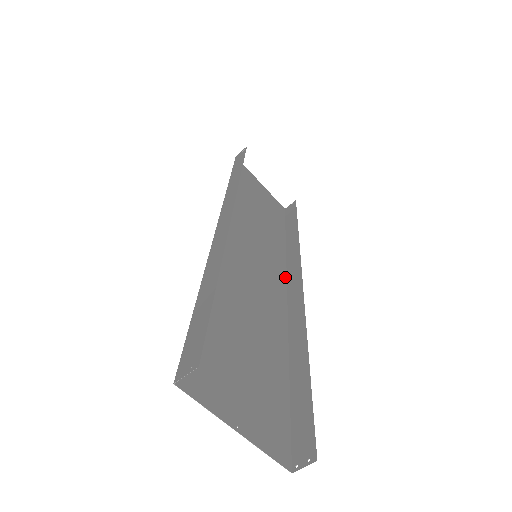
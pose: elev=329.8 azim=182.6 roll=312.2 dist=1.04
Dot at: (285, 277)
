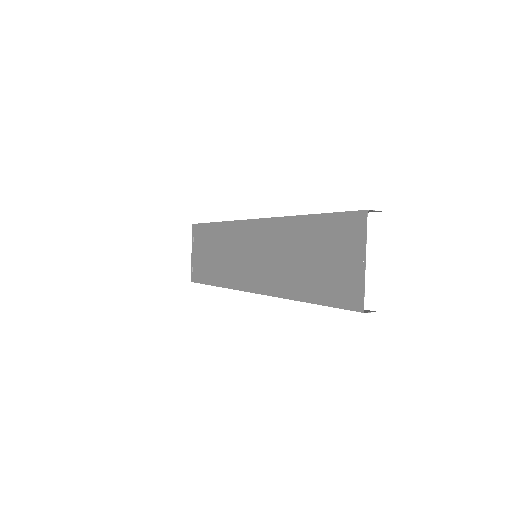
Dot at: (245, 289)
